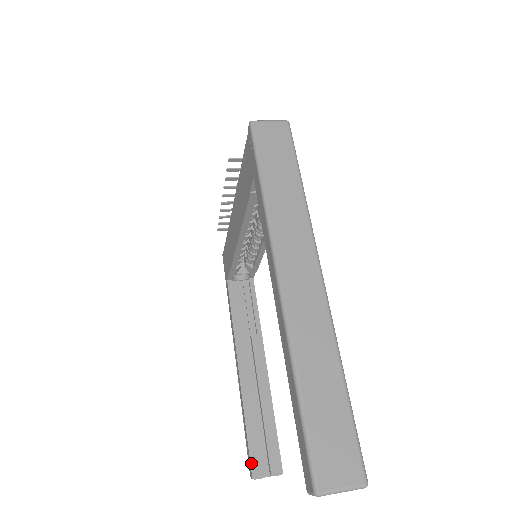
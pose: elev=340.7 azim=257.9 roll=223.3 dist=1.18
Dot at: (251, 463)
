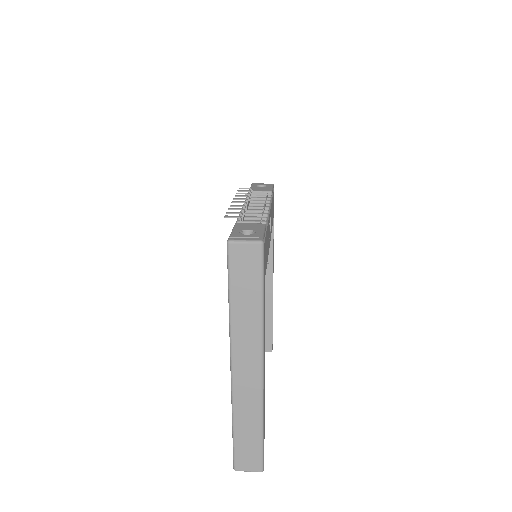
Dot at: occluded
